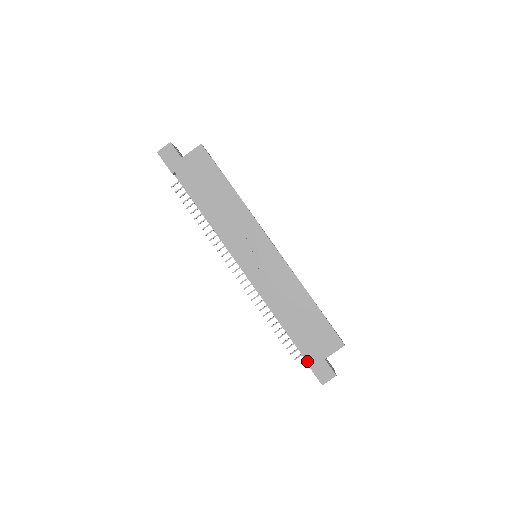
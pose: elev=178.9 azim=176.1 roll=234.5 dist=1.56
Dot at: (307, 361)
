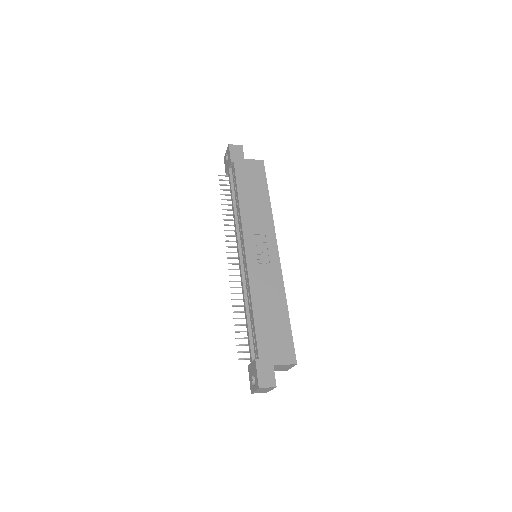
Dot at: (256, 359)
